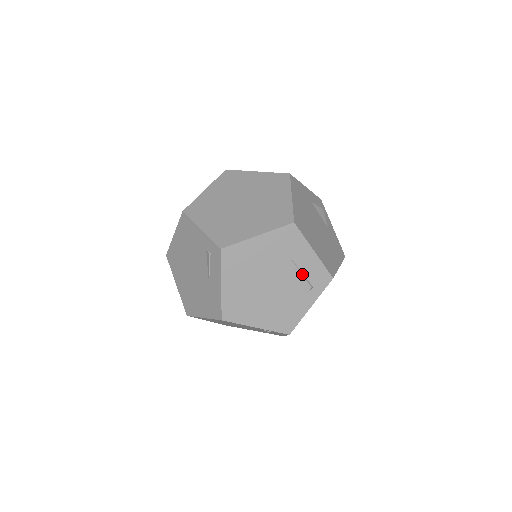
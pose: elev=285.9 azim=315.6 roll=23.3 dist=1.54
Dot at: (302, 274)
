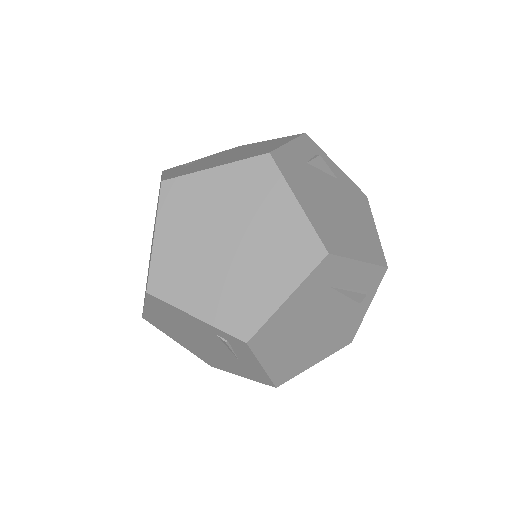
Dot at: (352, 291)
